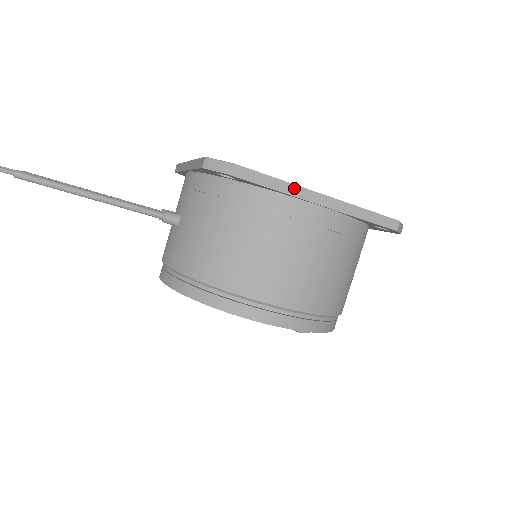
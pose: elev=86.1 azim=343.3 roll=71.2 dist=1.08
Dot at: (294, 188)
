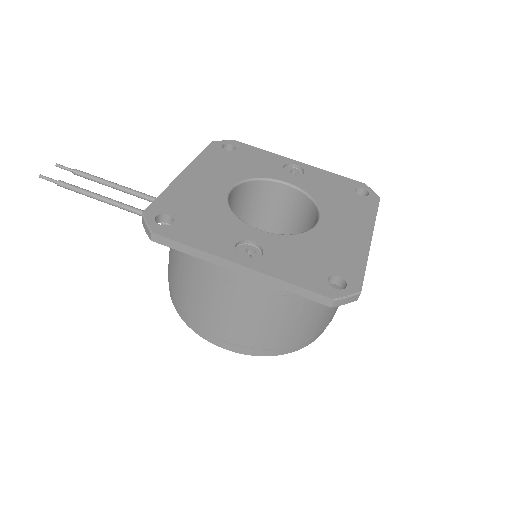
Dot at: (210, 256)
